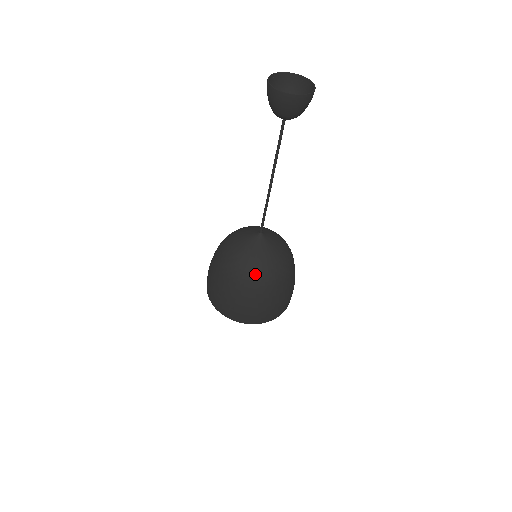
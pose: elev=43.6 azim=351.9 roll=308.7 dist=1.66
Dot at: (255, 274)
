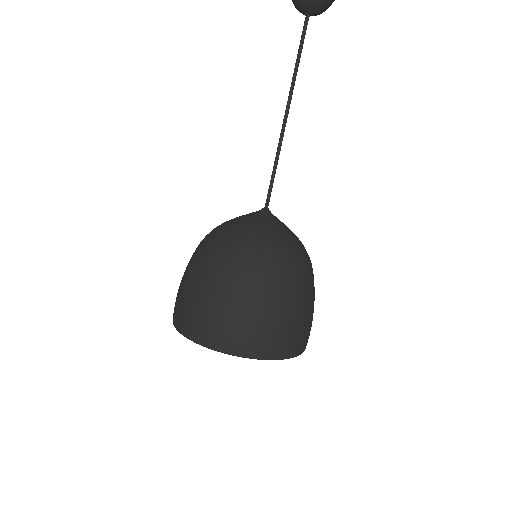
Dot at: (260, 249)
